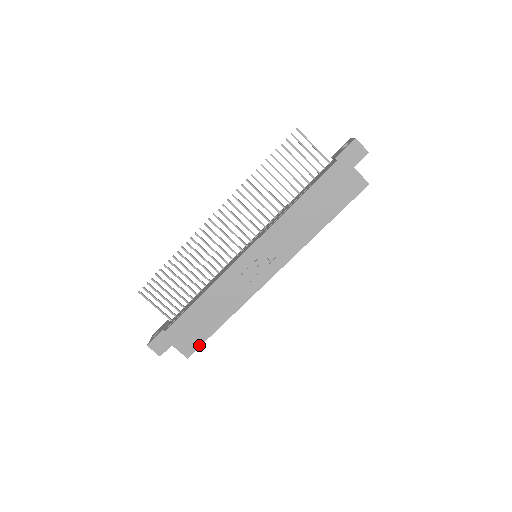
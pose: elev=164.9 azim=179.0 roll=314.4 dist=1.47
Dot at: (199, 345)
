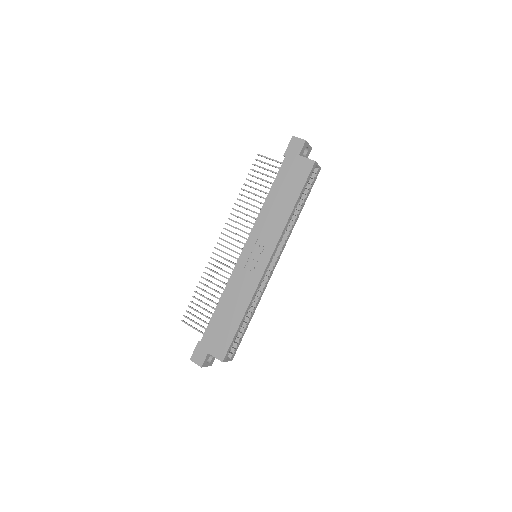
Dot at: (228, 346)
